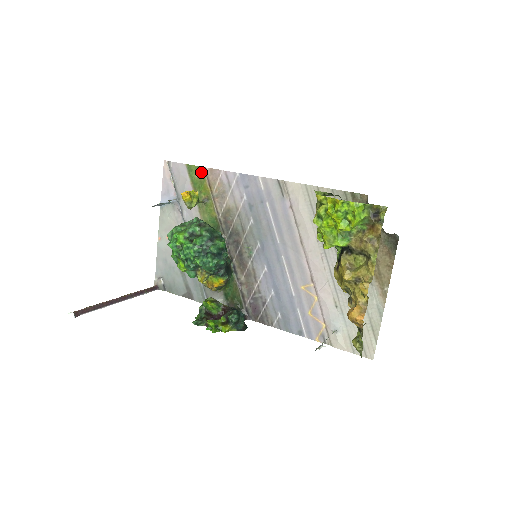
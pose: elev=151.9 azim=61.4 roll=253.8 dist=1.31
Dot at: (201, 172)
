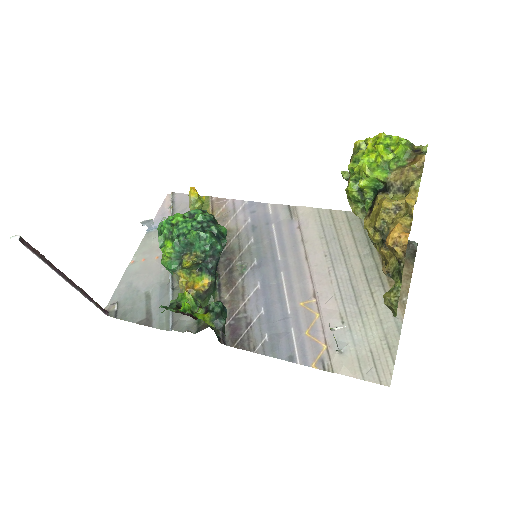
Dot at: (206, 200)
